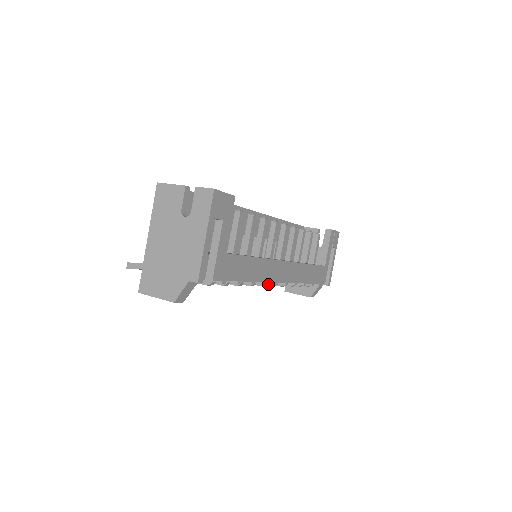
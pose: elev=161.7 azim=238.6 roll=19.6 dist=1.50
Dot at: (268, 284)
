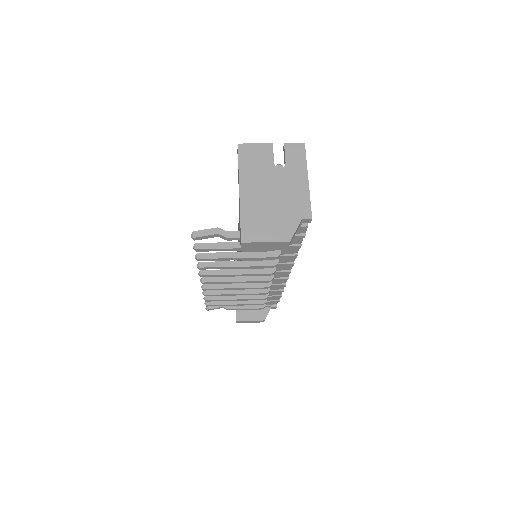
Dot at: (264, 286)
